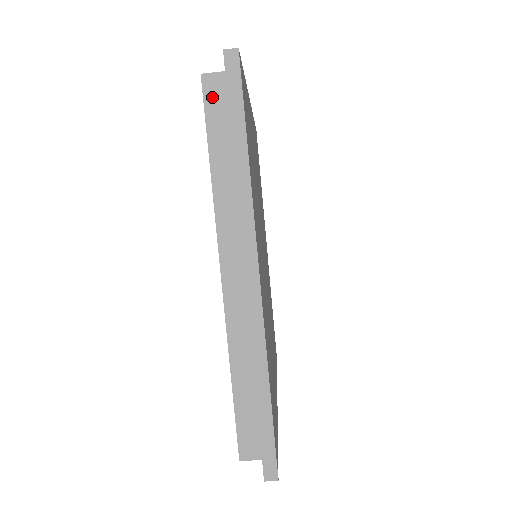
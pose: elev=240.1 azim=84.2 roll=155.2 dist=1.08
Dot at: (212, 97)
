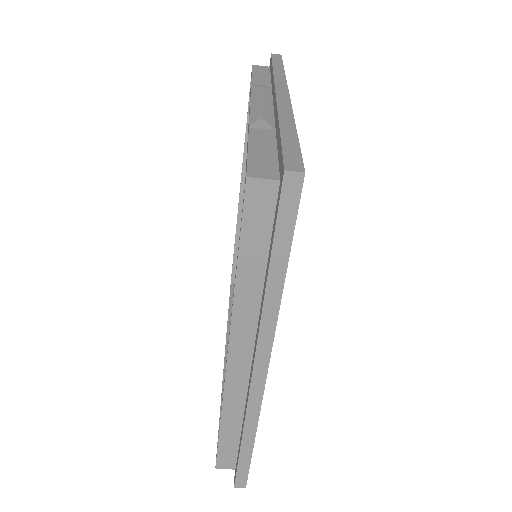
Dot at: (255, 206)
